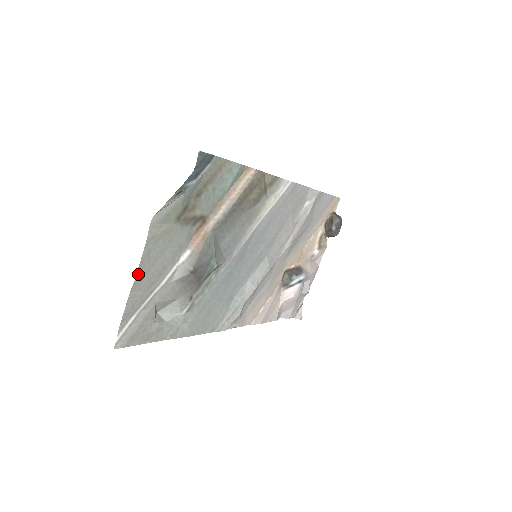
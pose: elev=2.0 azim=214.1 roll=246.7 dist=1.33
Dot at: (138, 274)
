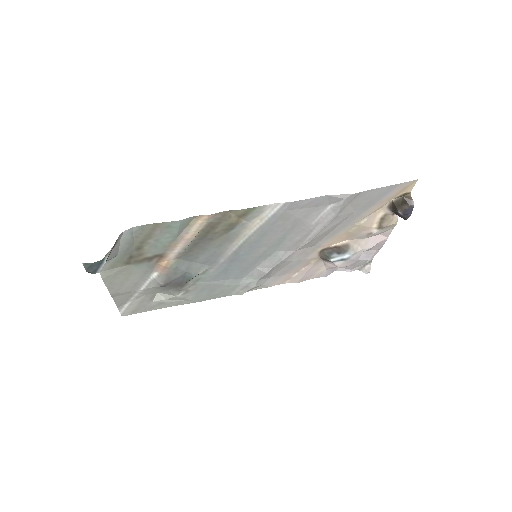
Dot at: (111, 291)
